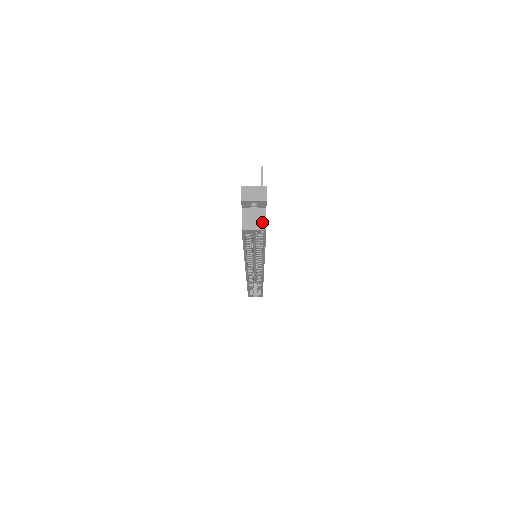
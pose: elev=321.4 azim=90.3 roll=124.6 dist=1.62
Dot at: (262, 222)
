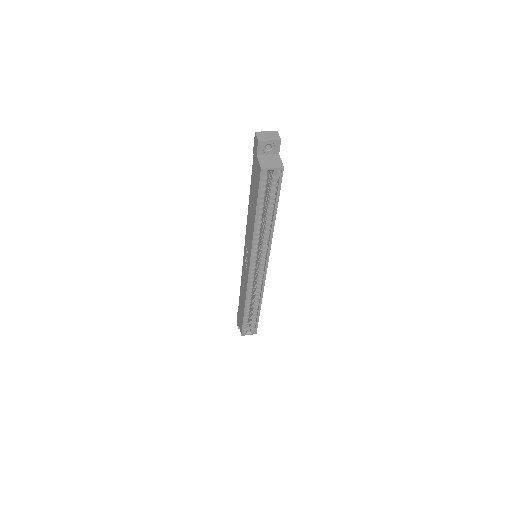
Dot at: (278, 162)
